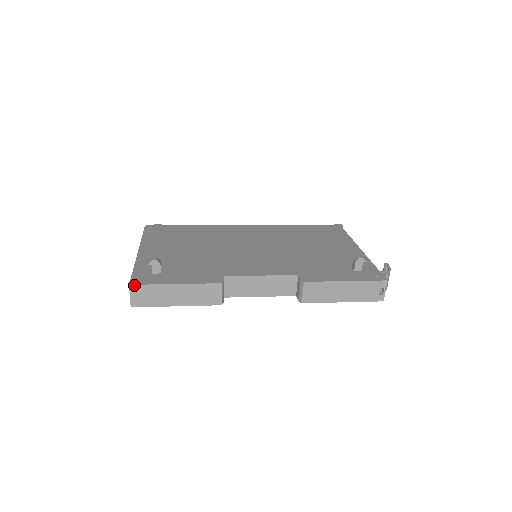
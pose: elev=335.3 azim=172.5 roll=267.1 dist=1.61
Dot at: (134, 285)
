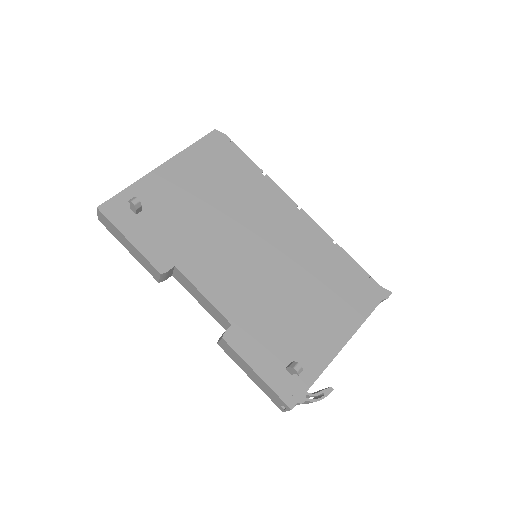
Dot at: (100, 211)
